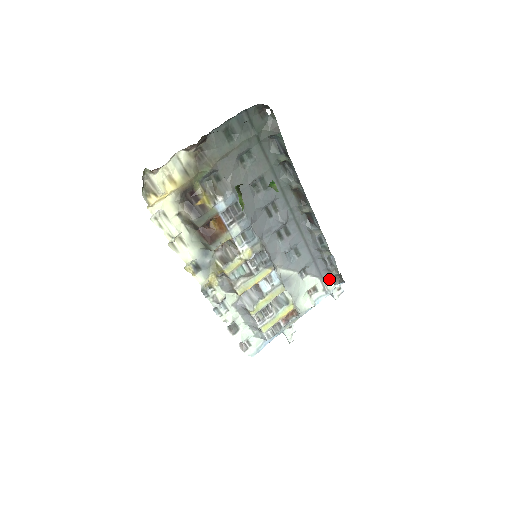
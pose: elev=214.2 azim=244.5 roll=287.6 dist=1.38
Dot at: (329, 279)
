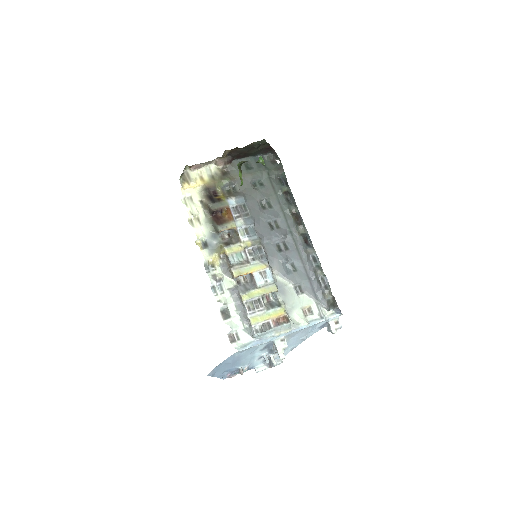
Dot at: (325, 304)
